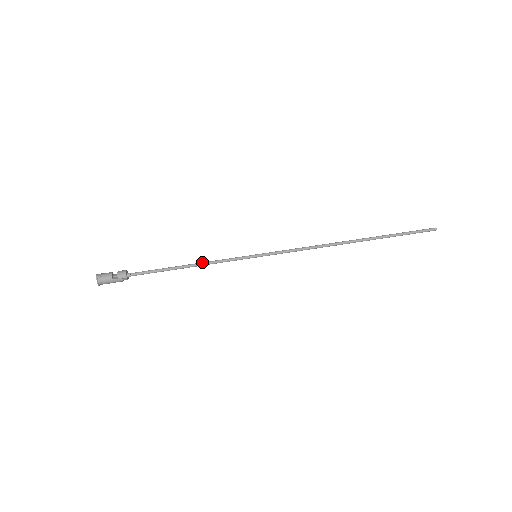
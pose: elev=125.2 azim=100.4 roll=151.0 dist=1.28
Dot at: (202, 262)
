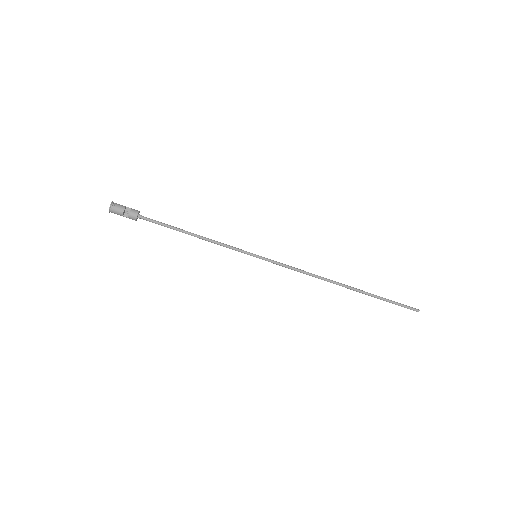
Dot at: (207, 239)
